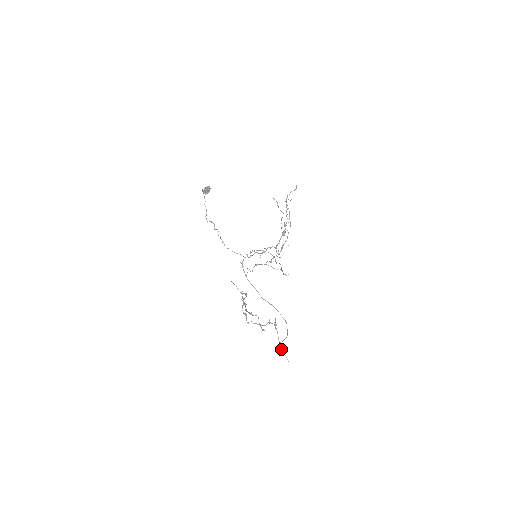
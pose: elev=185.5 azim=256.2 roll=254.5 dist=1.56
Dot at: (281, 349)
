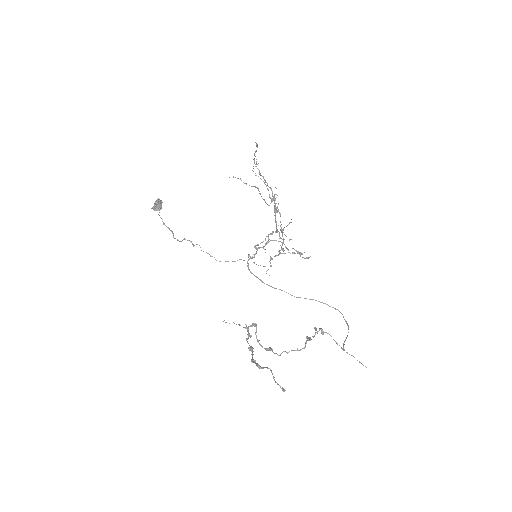
Dot at: (347, 353)
